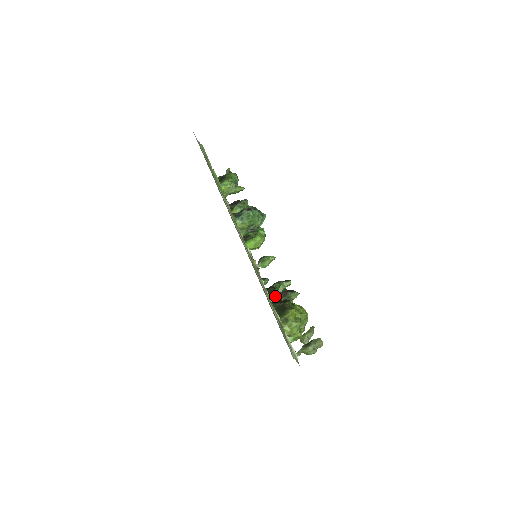
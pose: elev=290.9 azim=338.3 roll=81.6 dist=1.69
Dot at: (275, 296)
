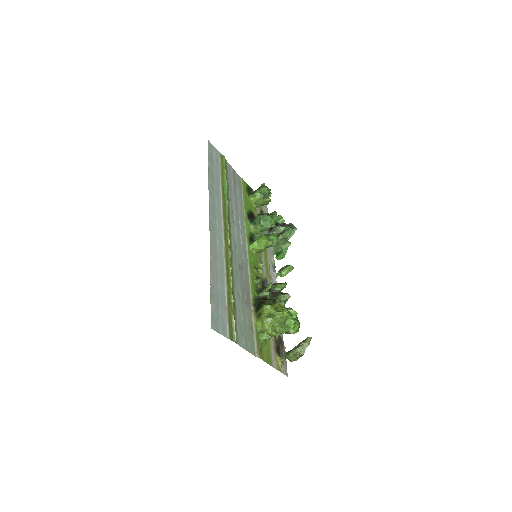
Dot at: (262, 294)
